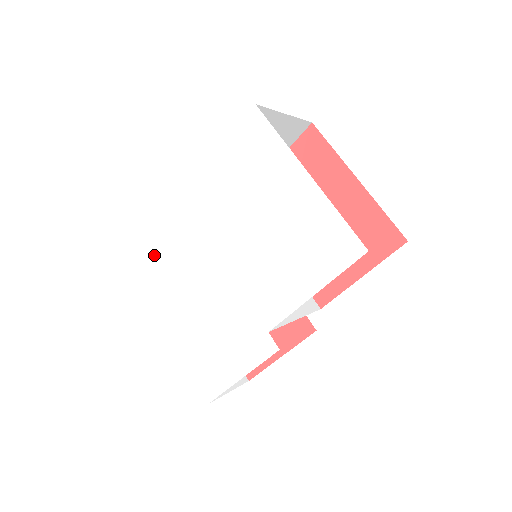
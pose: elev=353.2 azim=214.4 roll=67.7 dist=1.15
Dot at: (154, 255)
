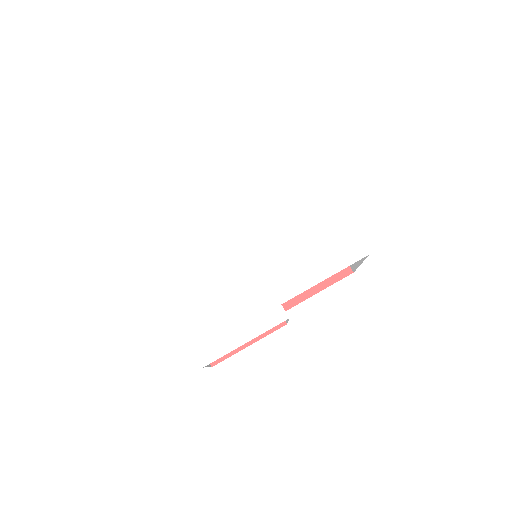
Dot at: (173, 232)
